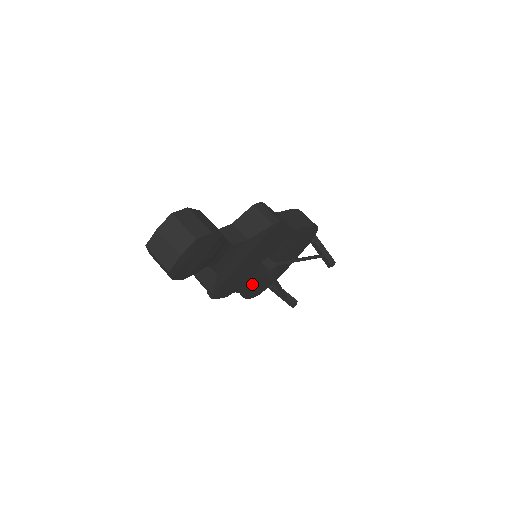
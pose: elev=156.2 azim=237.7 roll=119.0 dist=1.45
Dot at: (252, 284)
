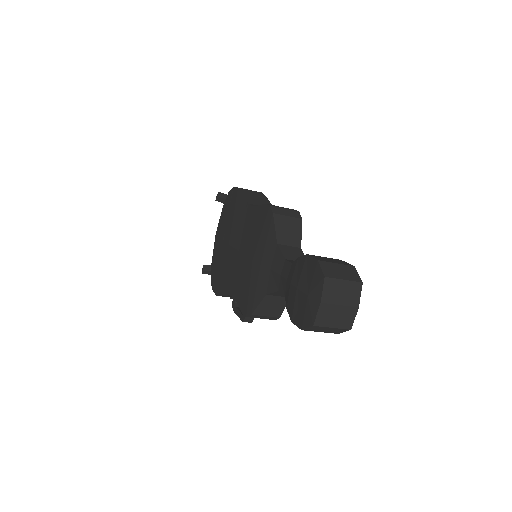
Dot at: occluded
